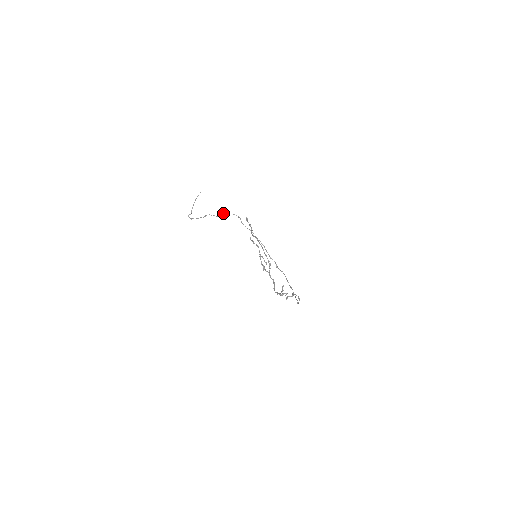
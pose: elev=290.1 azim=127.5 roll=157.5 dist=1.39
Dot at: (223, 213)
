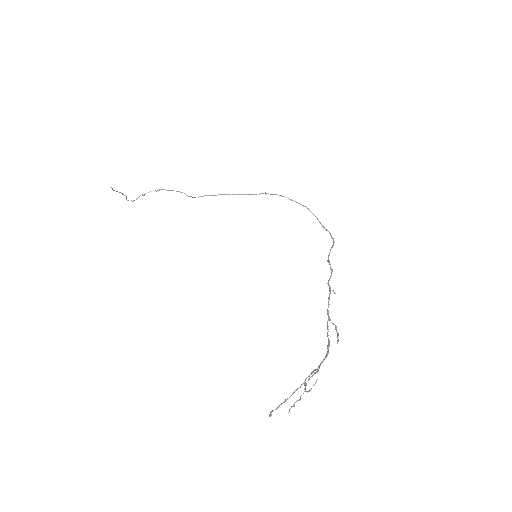
Dot at: occluded
